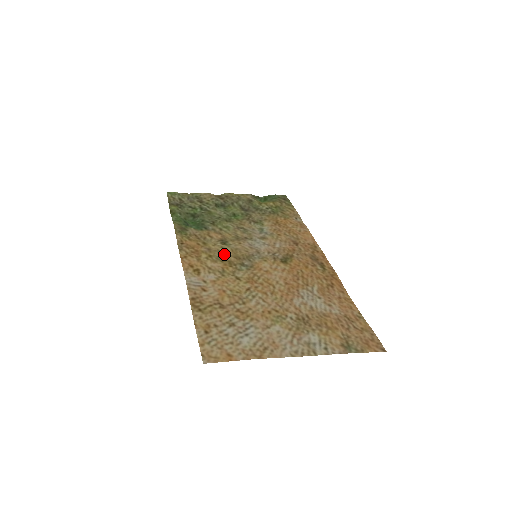
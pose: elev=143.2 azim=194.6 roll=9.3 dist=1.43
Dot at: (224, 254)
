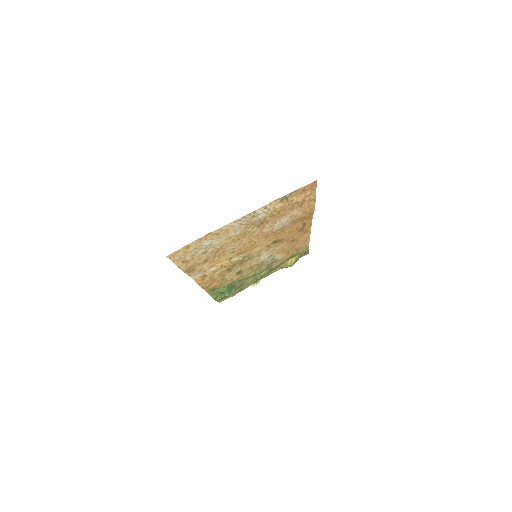
Dot at: (232, 269)
